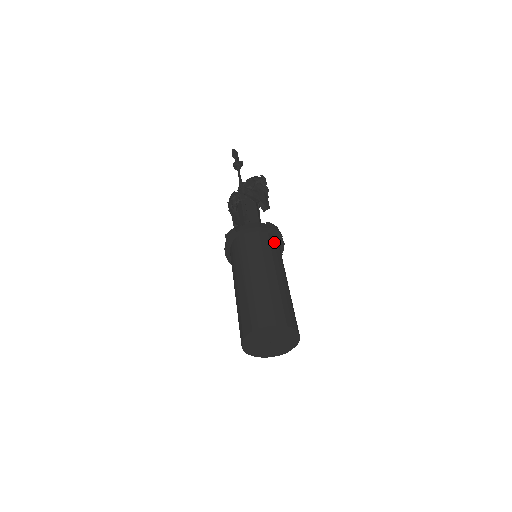
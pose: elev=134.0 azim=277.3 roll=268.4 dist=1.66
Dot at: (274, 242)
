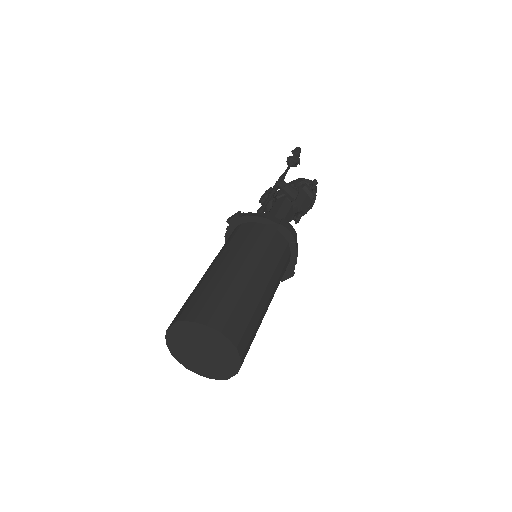
Dot at: (280, 243)
